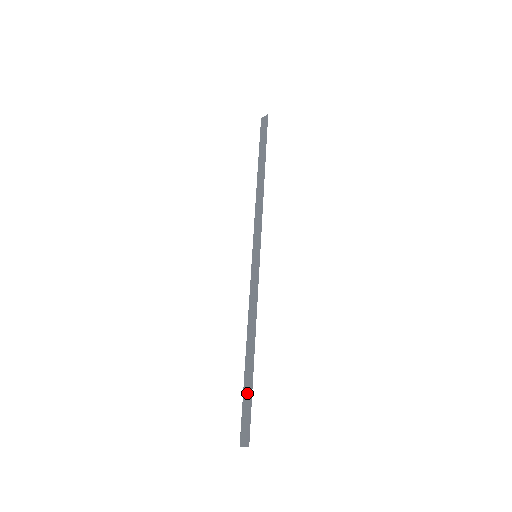
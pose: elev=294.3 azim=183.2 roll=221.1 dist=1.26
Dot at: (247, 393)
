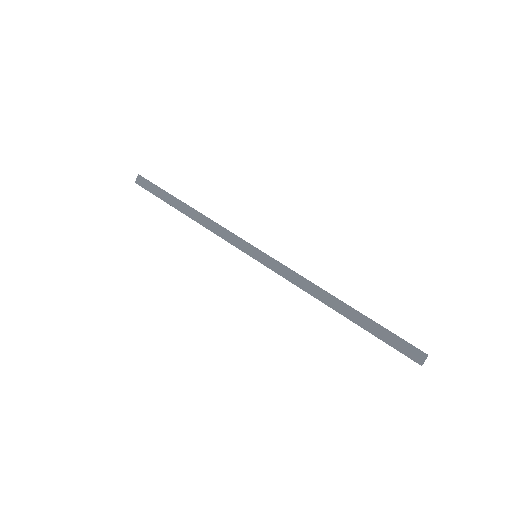
Dot at: (377, 331)
